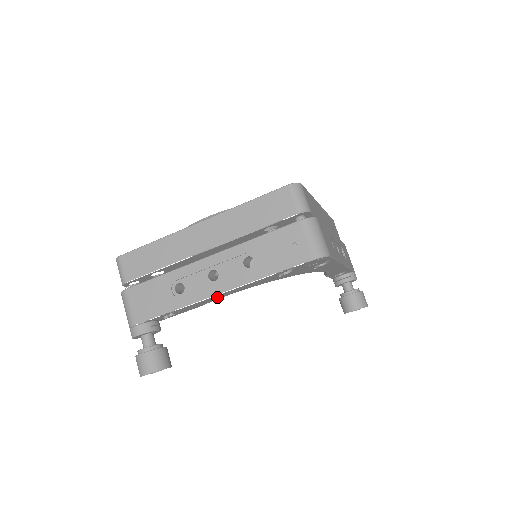
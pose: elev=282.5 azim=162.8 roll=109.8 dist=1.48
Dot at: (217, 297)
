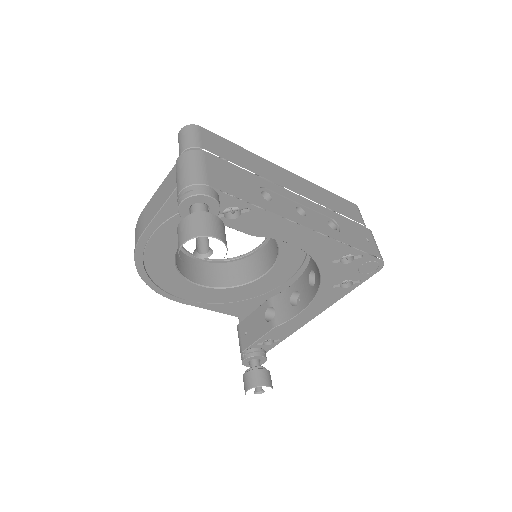
Dot at: (291, 233)
